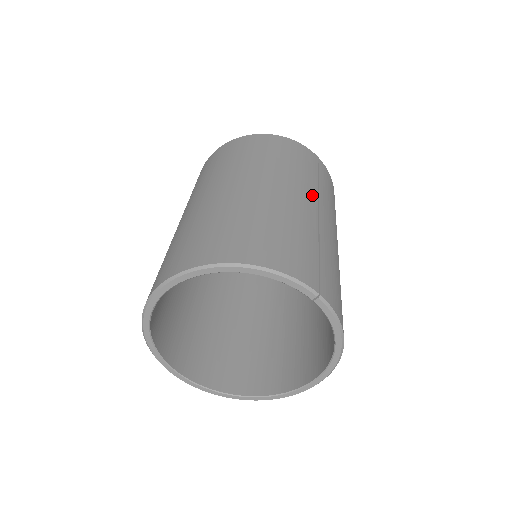
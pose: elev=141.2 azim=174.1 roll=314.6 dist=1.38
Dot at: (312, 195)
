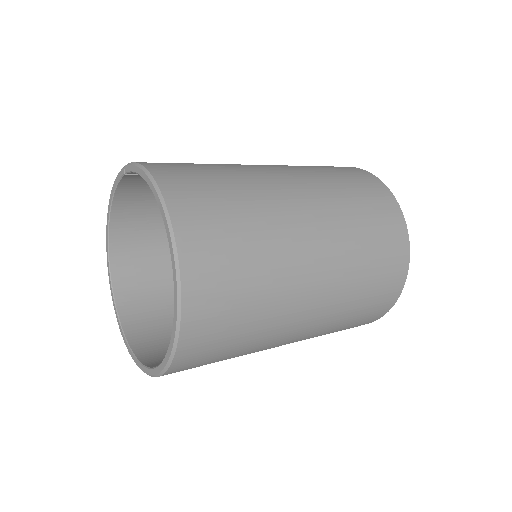
Dot at: occluded
